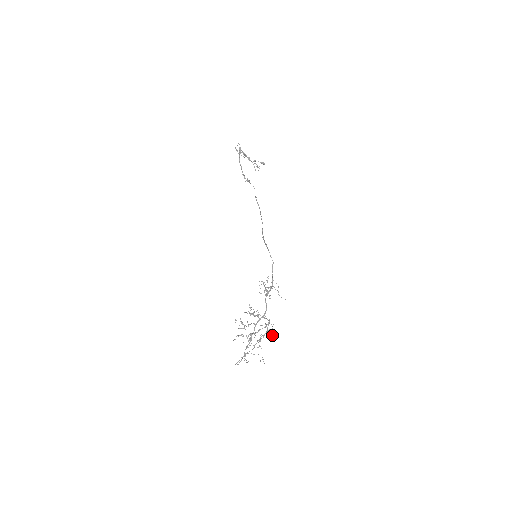
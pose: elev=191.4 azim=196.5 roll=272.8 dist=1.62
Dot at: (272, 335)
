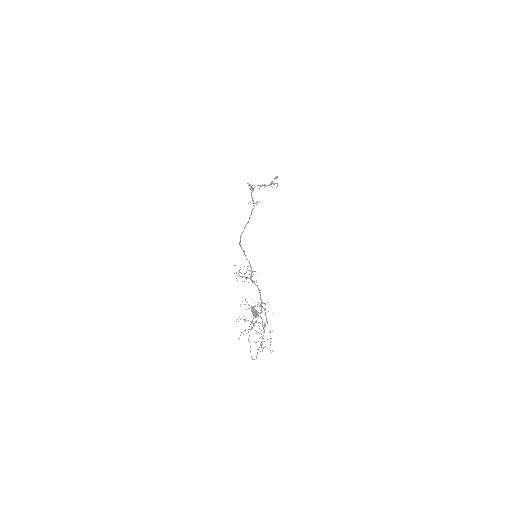
Dot at: (254, 313)
